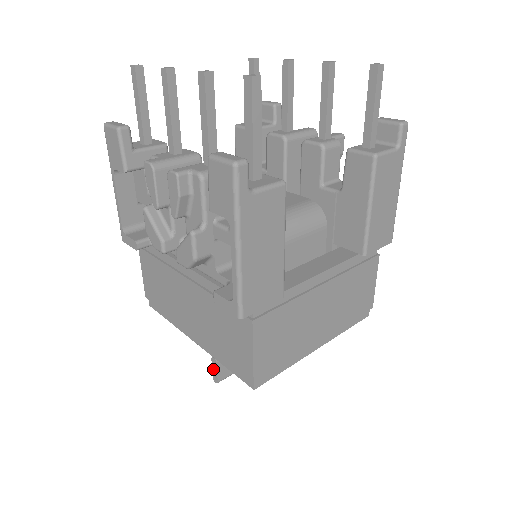
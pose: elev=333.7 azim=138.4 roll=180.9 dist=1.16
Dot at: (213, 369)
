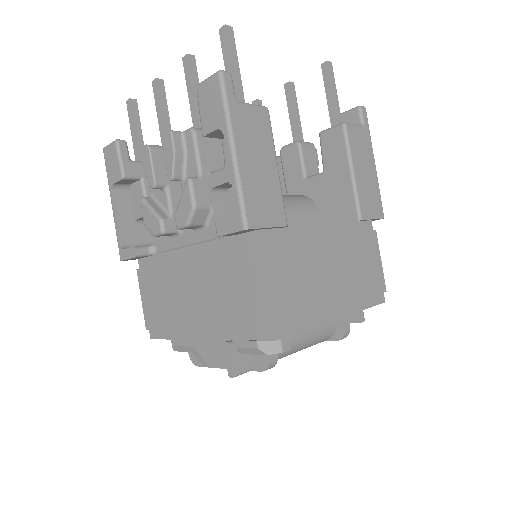
Dot at: (227, 359)
